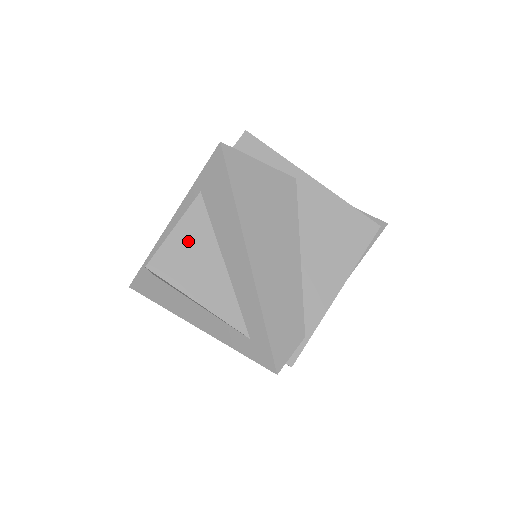
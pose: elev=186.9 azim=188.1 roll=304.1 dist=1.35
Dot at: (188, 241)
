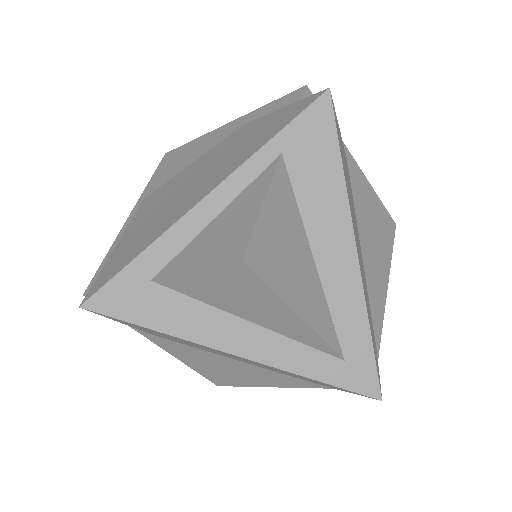
Dot at: (280, 223)
